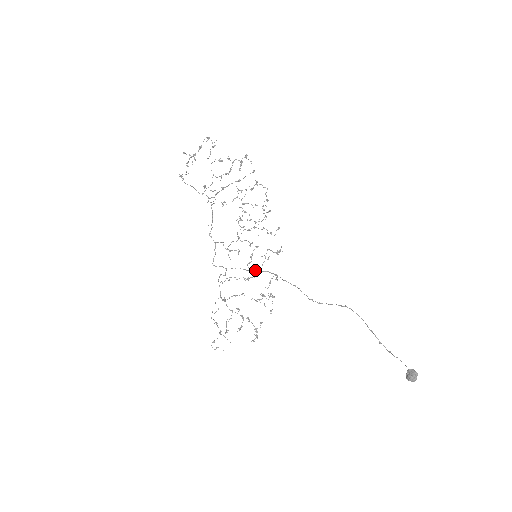
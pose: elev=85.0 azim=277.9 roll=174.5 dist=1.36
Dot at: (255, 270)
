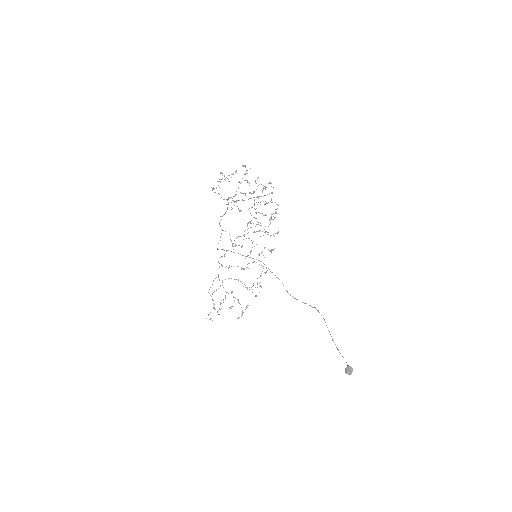
Dot at: occluded
